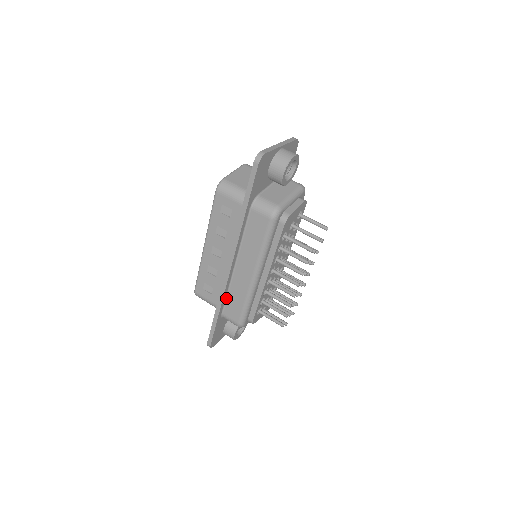
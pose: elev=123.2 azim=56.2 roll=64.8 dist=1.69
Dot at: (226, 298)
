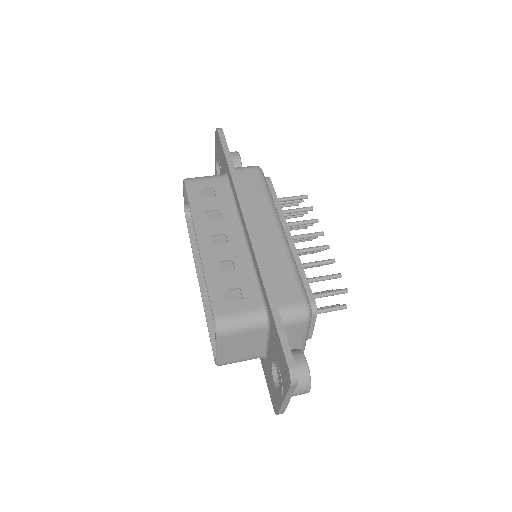
Dot at: occluded
